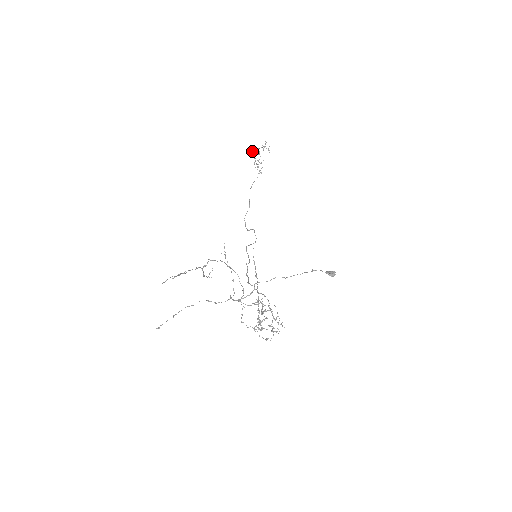
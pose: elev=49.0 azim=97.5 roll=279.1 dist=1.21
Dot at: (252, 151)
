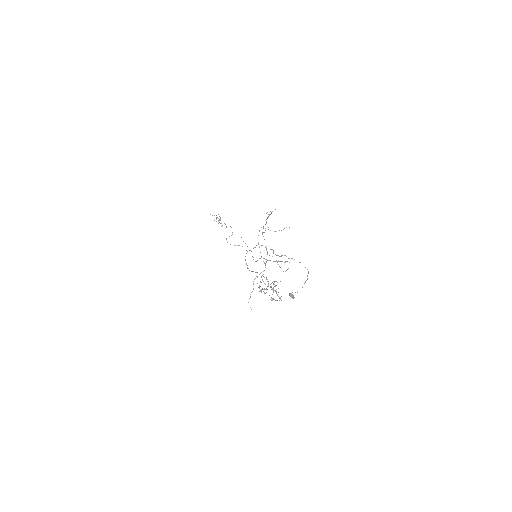
Dot at: occluded
